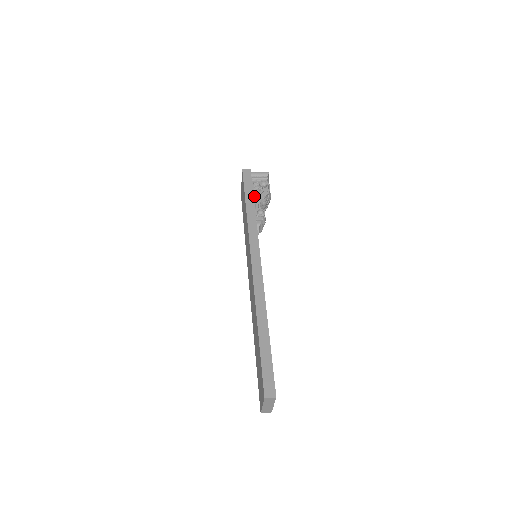
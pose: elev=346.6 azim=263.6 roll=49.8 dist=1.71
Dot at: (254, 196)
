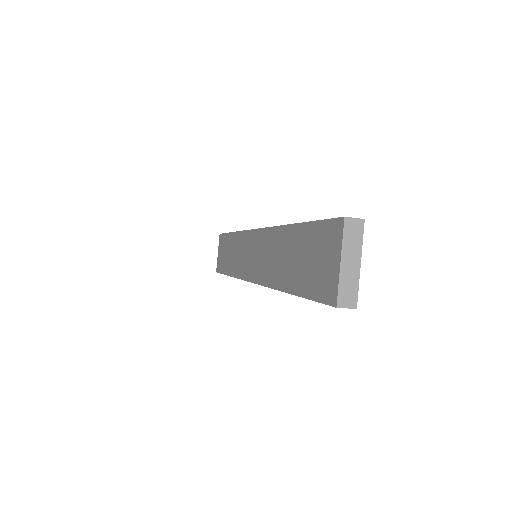
Dot at: occluded
